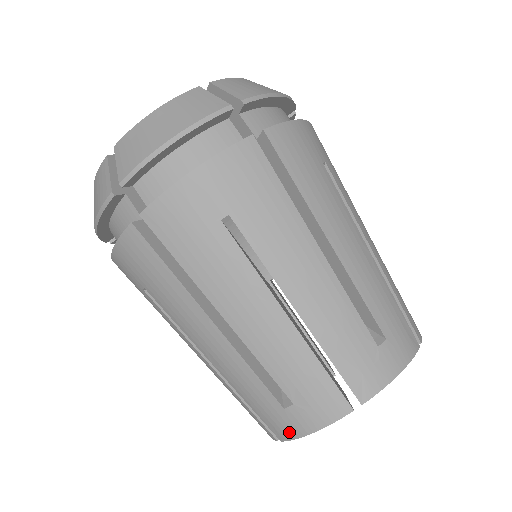
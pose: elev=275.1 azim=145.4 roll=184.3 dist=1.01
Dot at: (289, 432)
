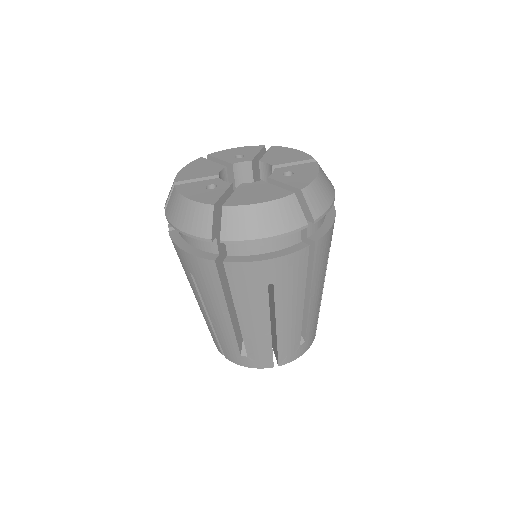
Dot at: (235, 361)
